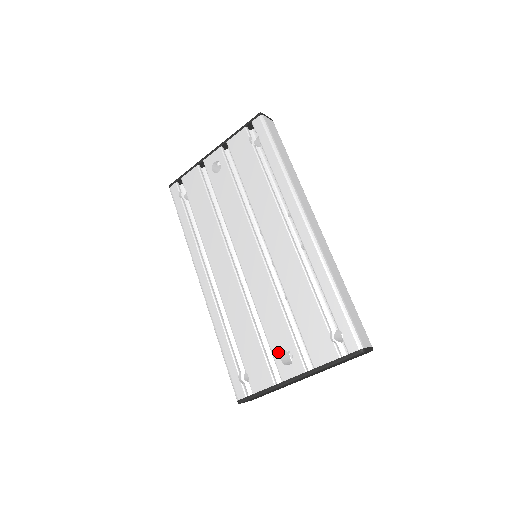
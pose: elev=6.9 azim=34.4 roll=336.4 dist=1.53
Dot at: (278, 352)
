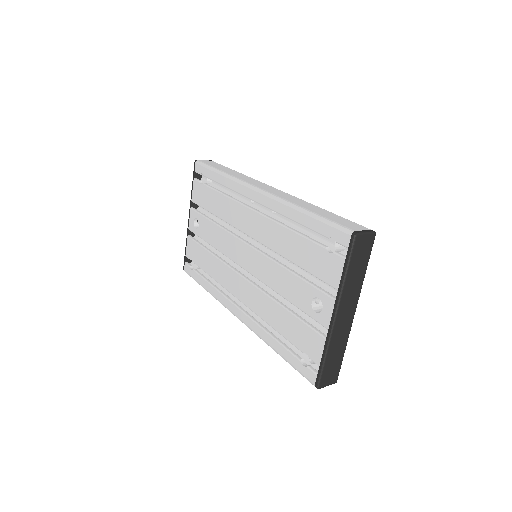
Dot at: (309, 308)
